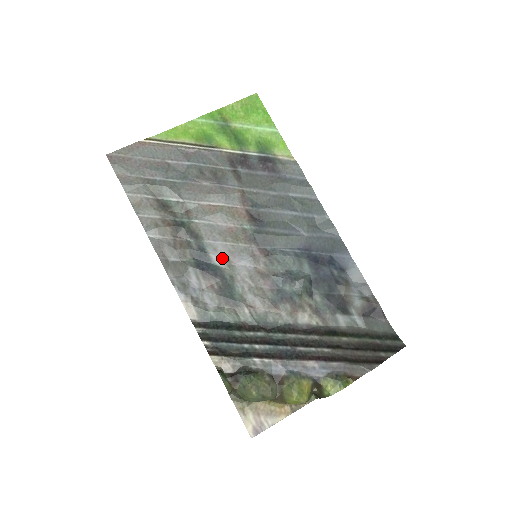
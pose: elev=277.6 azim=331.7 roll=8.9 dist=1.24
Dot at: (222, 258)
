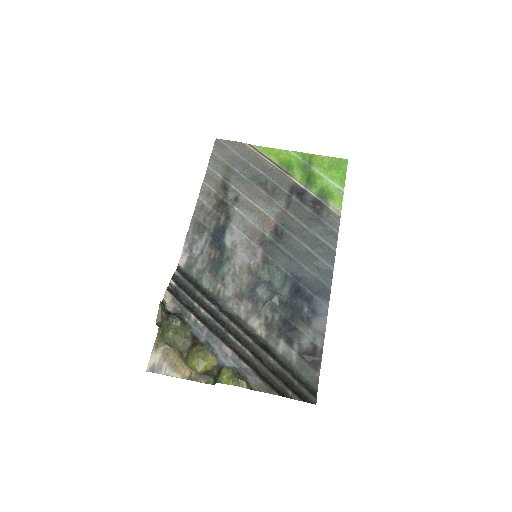
Dot at: (232, 242)
